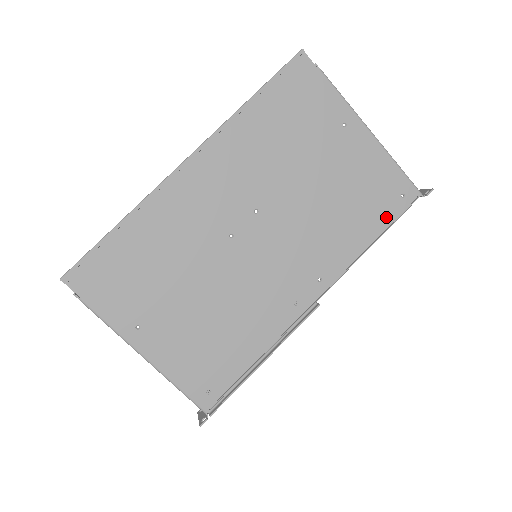
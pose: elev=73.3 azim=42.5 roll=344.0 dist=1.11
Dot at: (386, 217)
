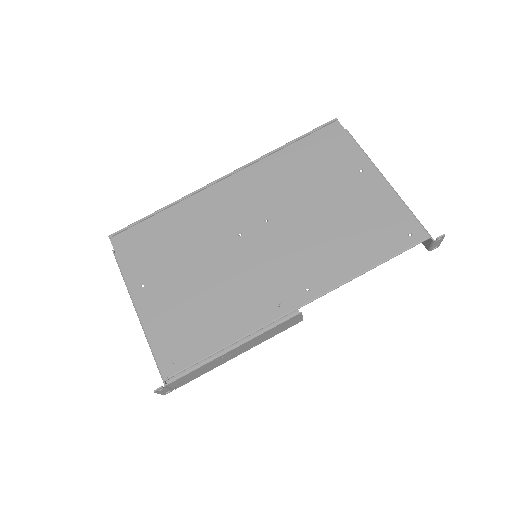
Dot at: (388, 249)
